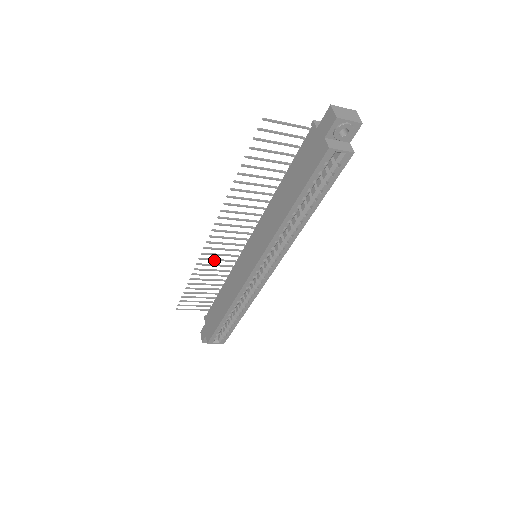
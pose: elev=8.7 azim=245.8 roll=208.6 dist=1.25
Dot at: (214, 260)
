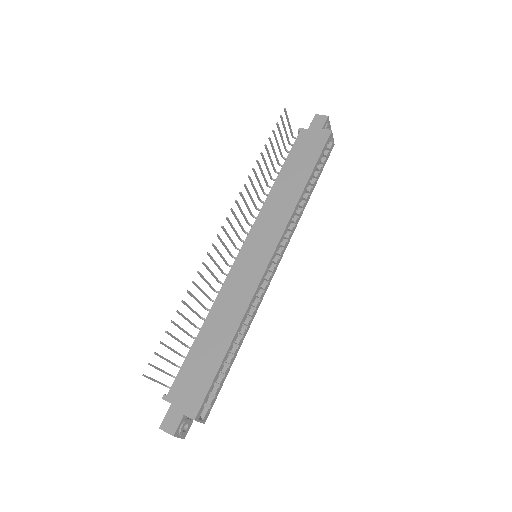
Dot at: (210, 271)
